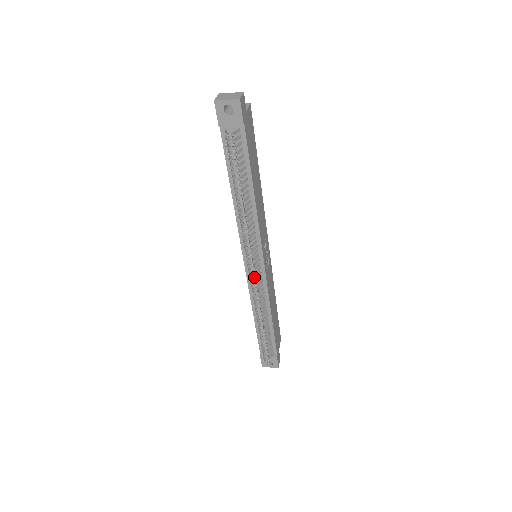
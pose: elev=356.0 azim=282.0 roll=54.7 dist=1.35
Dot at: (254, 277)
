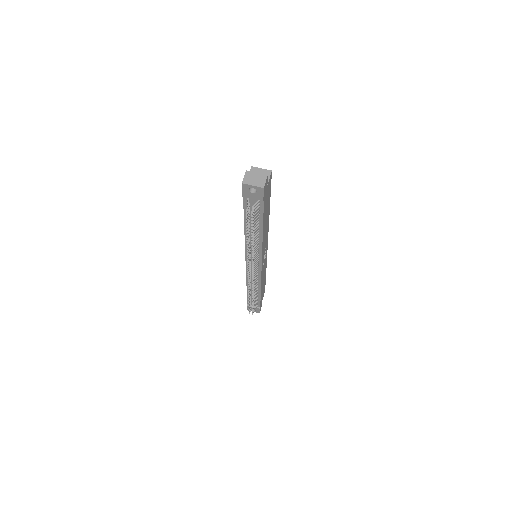
Dot at: (252, 277)
